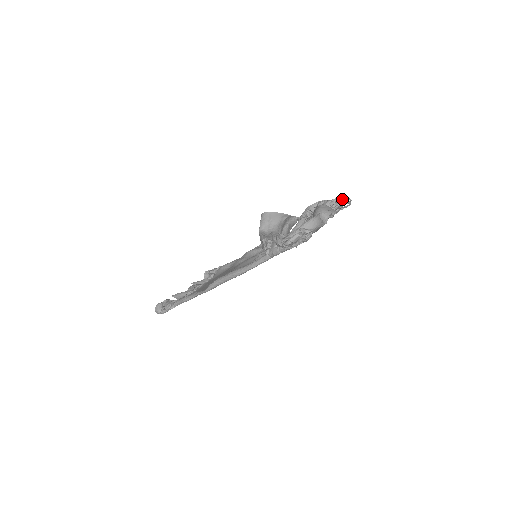
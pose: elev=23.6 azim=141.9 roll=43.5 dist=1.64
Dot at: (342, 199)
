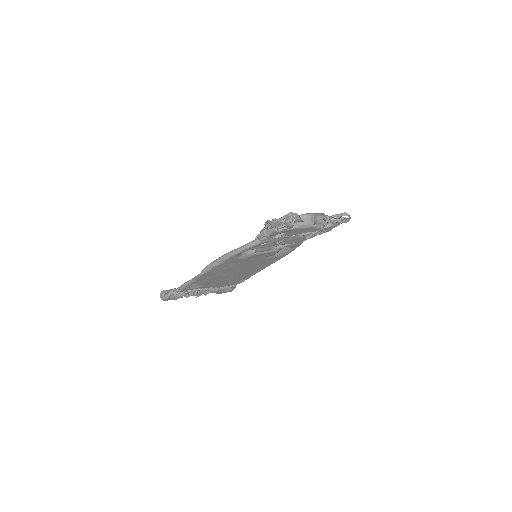
Dot at: (342, 213)
